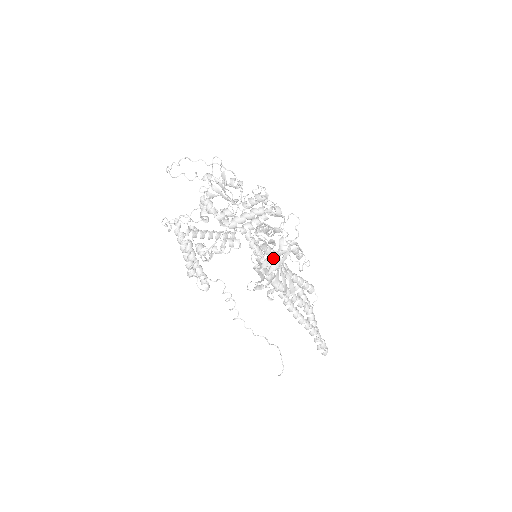
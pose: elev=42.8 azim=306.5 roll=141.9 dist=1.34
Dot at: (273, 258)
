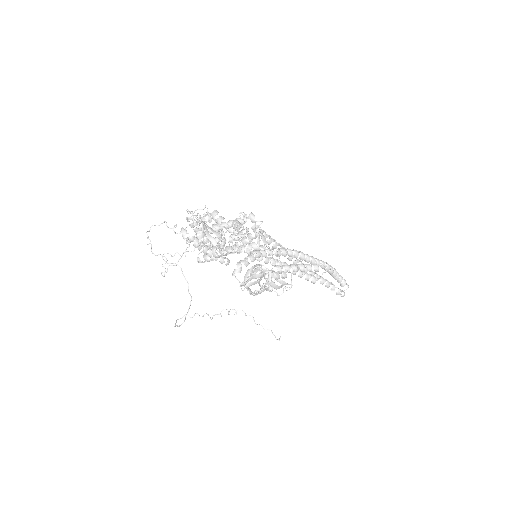
Dot at: (250, 294)
